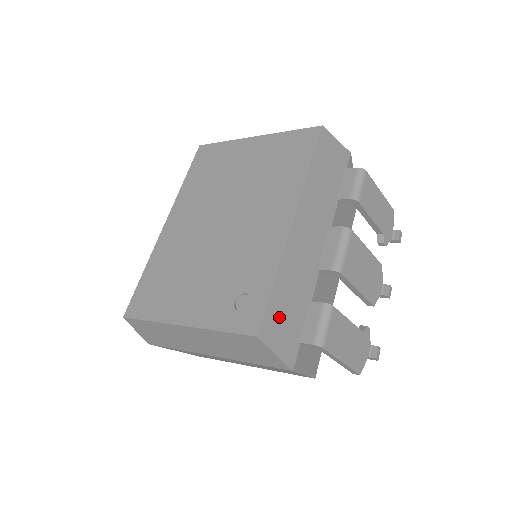
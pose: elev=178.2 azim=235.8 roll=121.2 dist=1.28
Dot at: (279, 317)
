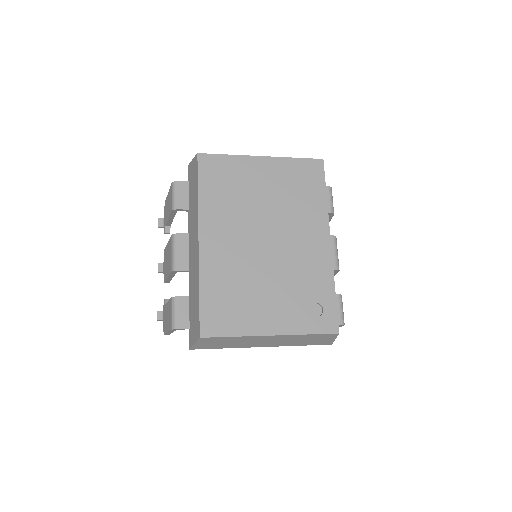
Dot at: occluded
